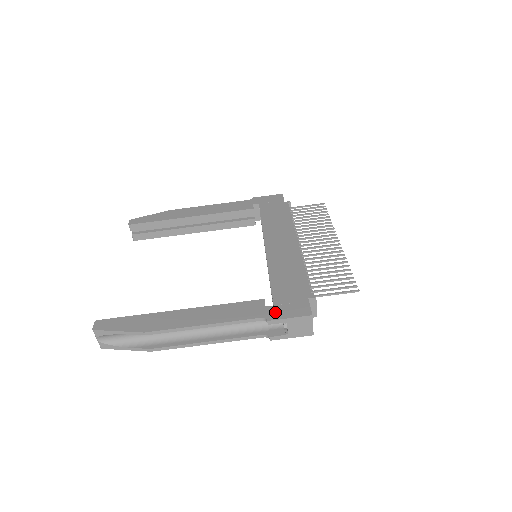
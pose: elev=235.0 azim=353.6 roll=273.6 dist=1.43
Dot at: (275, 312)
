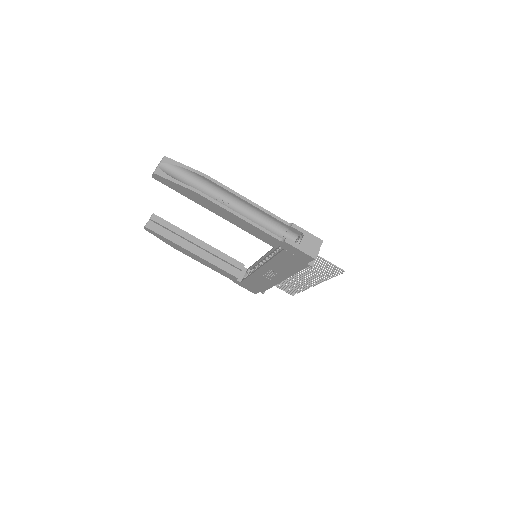
Dot at: occluded
